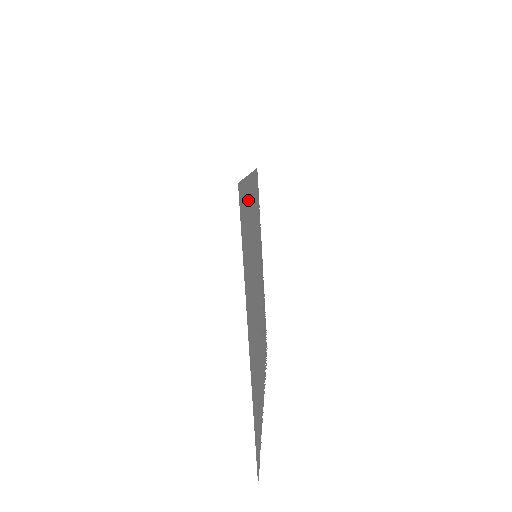
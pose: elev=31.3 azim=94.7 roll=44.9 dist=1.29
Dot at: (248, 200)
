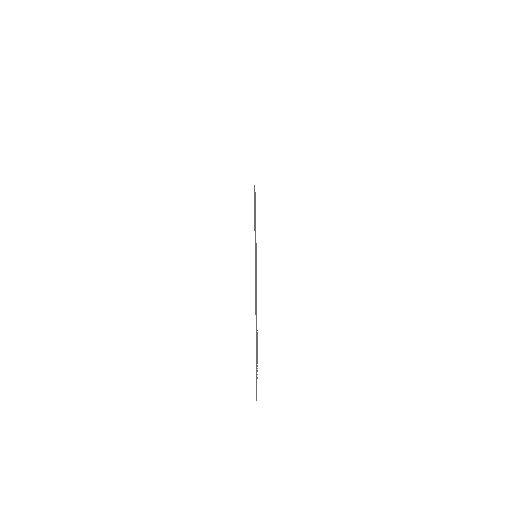
Dot at: occluded
